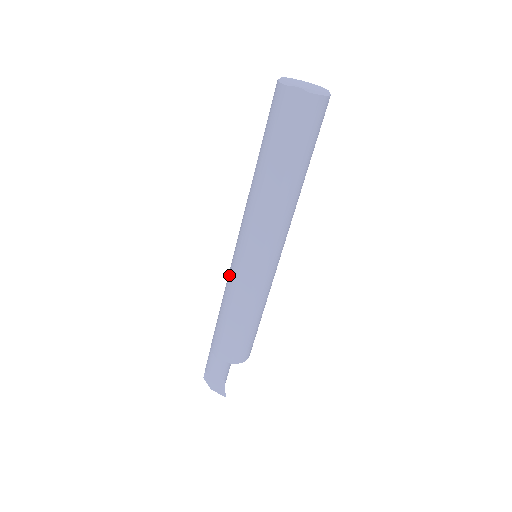
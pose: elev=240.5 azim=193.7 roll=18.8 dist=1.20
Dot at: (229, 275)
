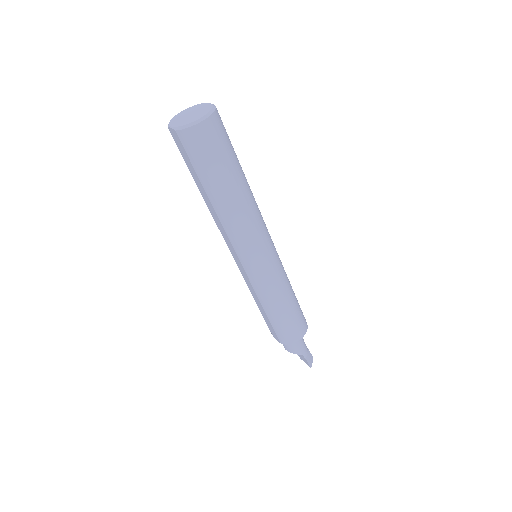
Dot at: occluded
